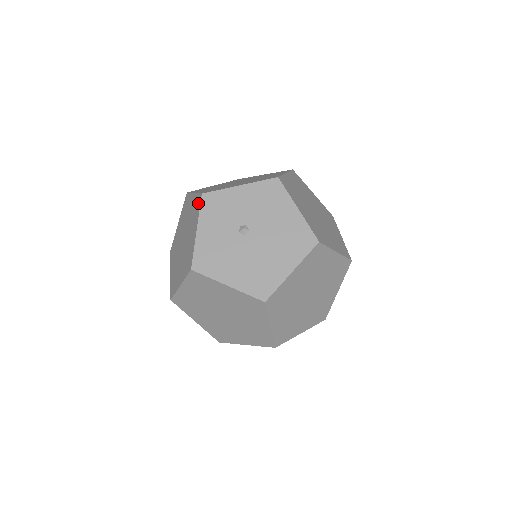
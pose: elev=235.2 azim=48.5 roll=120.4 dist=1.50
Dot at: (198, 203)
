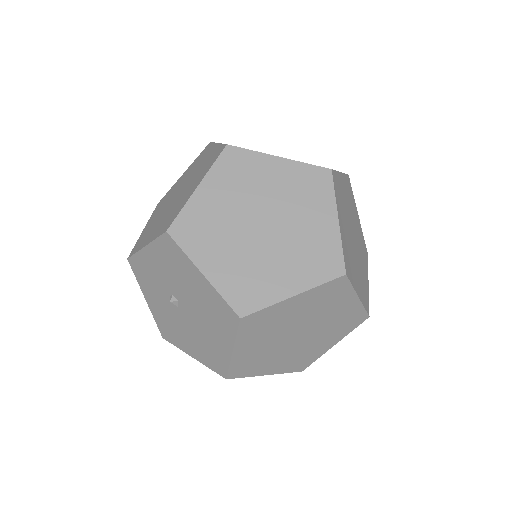
Dot at: occluded
